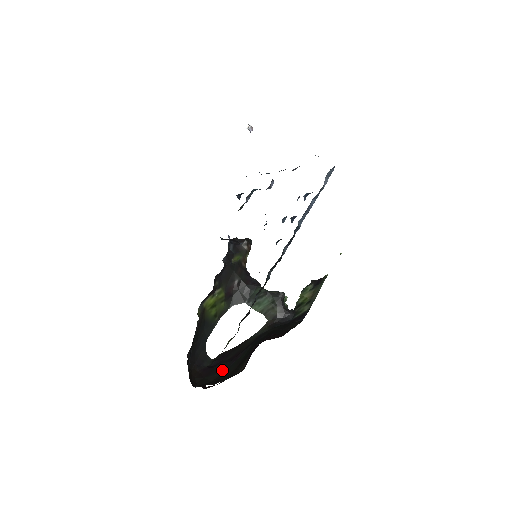
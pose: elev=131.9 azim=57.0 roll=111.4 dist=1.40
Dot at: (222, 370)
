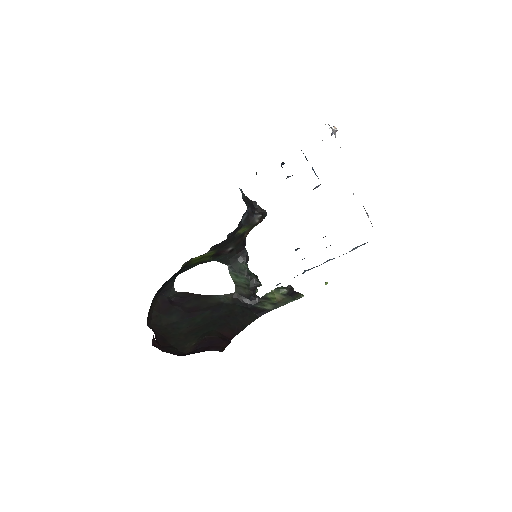
Dot at: (176, 318)
